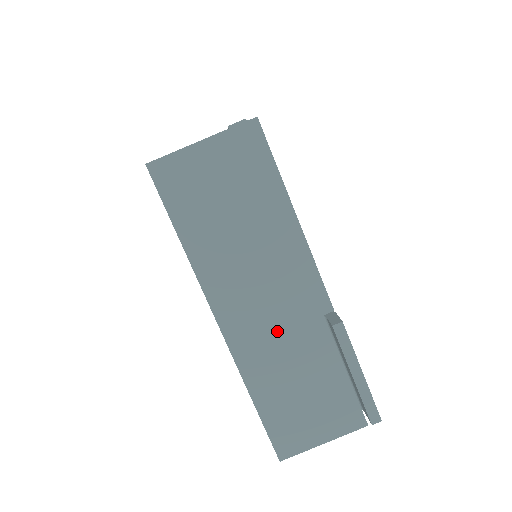
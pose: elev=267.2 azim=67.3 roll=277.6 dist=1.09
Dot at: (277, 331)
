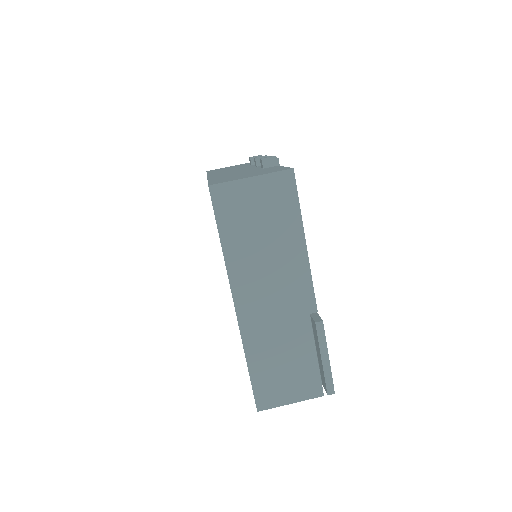
Dot at: (275, 319)
